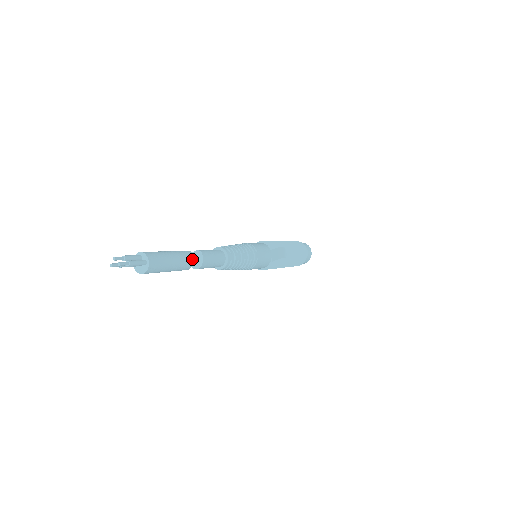
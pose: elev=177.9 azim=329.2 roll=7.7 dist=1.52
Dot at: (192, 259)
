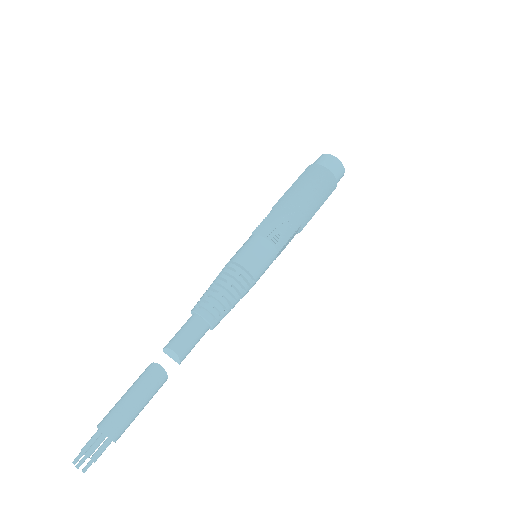
Dot at: (166, 380)
